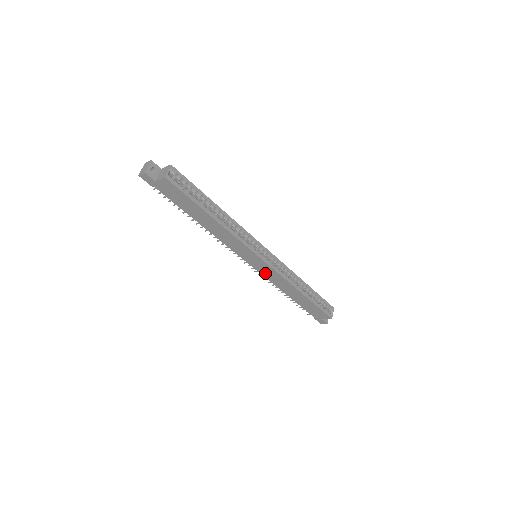
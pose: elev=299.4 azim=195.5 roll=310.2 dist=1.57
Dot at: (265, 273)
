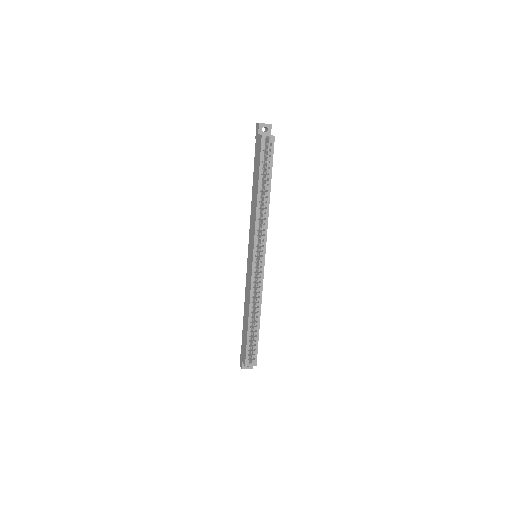
Dot at: (248, 274)
